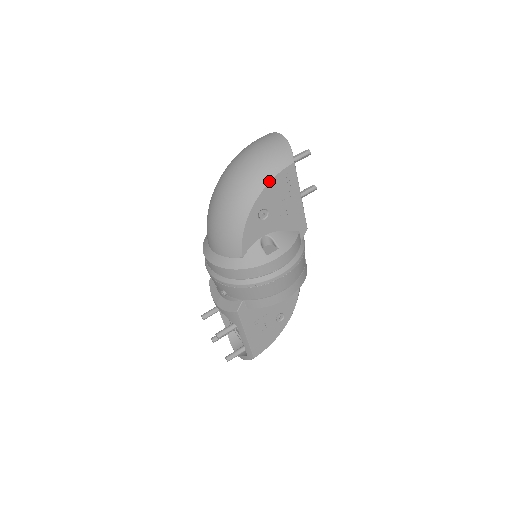
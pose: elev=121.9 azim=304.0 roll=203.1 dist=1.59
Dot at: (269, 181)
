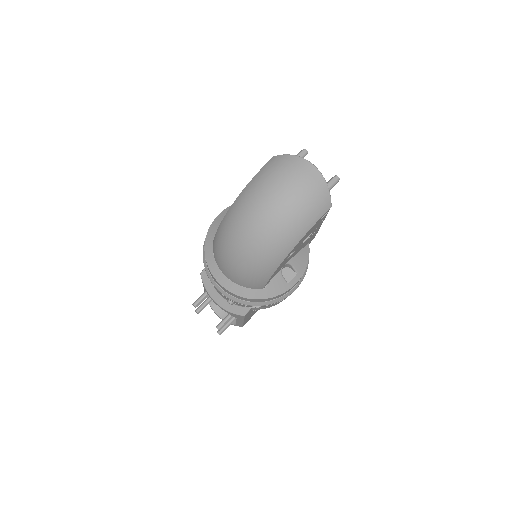
Dot at: (307, 232)
